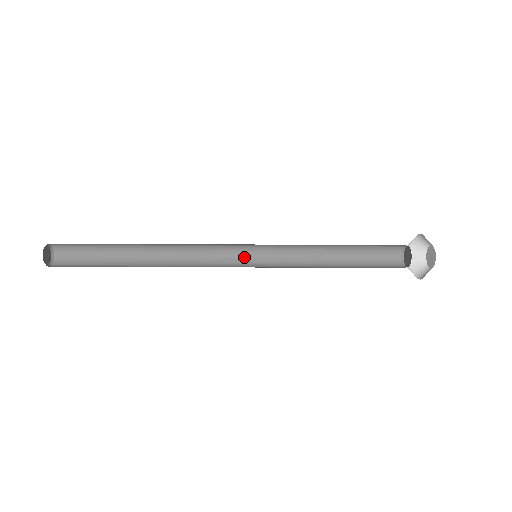
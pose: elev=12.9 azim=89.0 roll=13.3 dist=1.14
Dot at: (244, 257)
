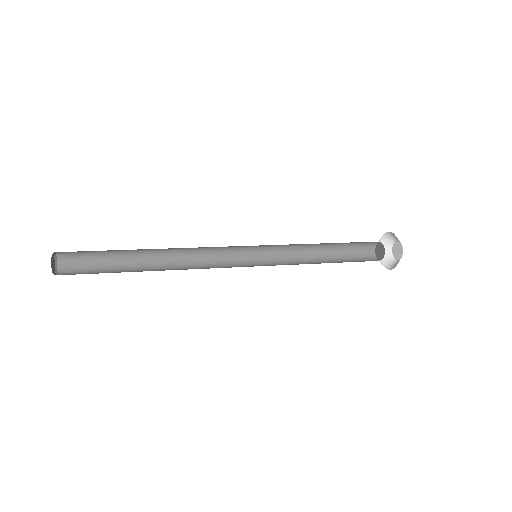
Dot at: (244, 248)
